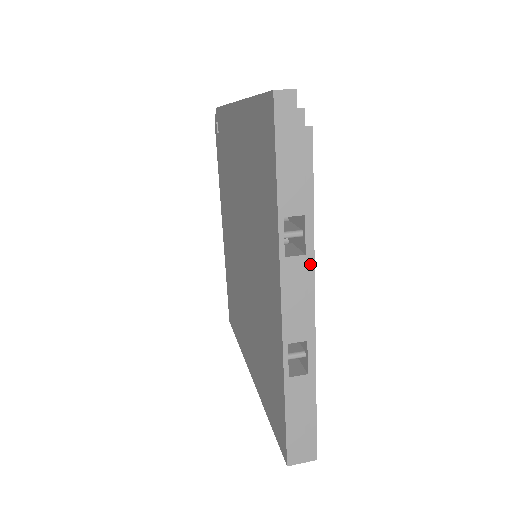
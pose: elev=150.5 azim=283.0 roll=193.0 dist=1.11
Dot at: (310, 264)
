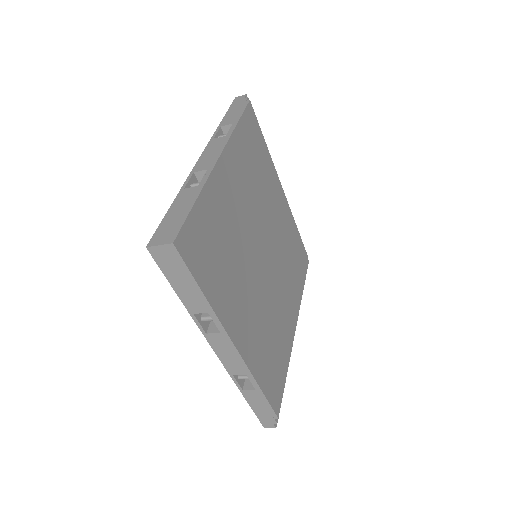
Dot at: (227, 139)
